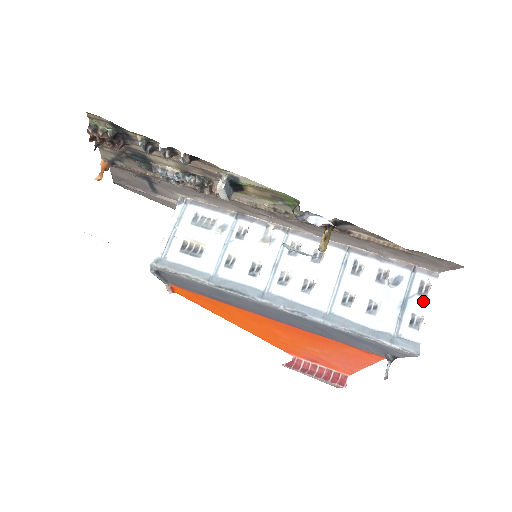
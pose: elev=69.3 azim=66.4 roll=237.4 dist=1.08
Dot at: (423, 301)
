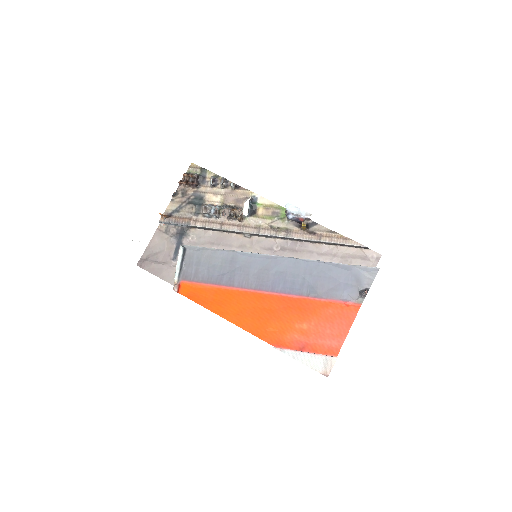
Dot at: occluded
